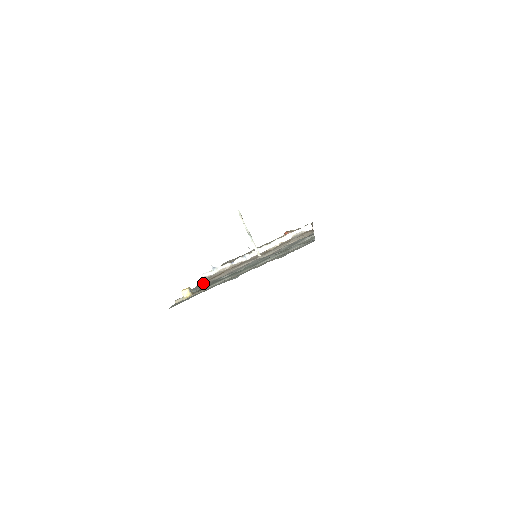
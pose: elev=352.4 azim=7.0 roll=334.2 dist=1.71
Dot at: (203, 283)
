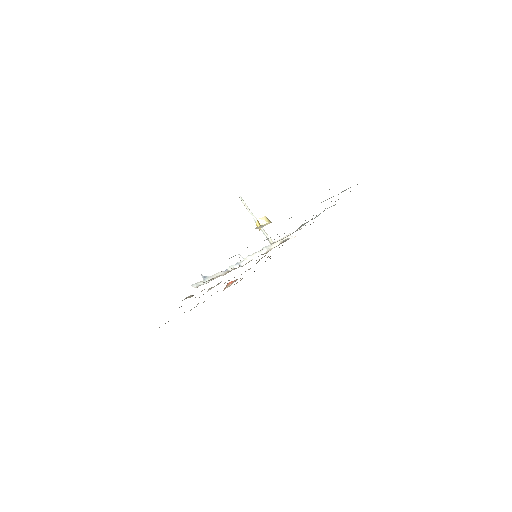
Dot at: occluded
